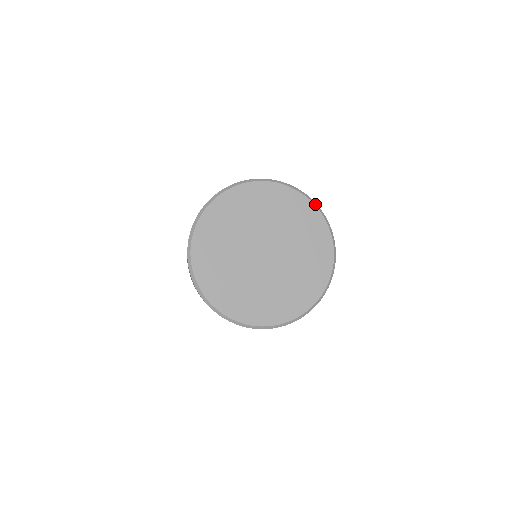
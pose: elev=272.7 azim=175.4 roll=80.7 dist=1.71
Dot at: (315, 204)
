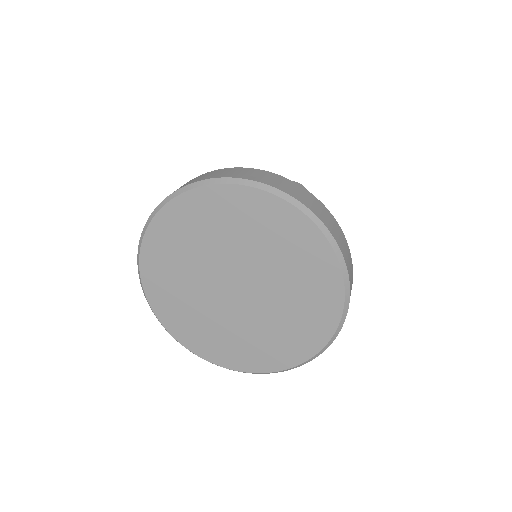
Dot at: (244, 183)
